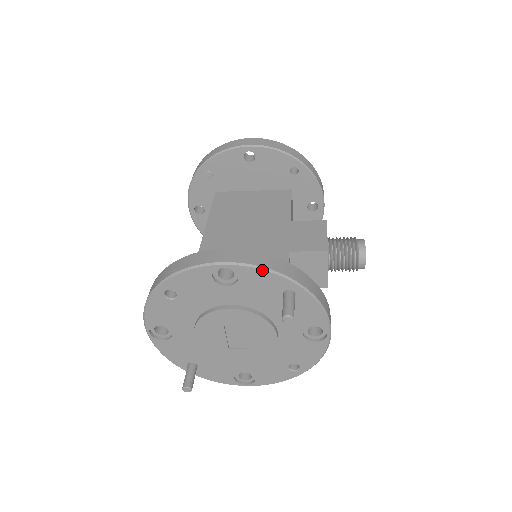
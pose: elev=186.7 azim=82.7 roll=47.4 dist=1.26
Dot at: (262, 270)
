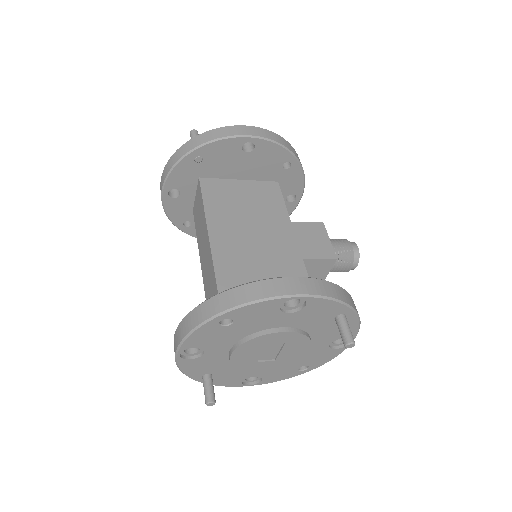
Dot at: (330, 300)
